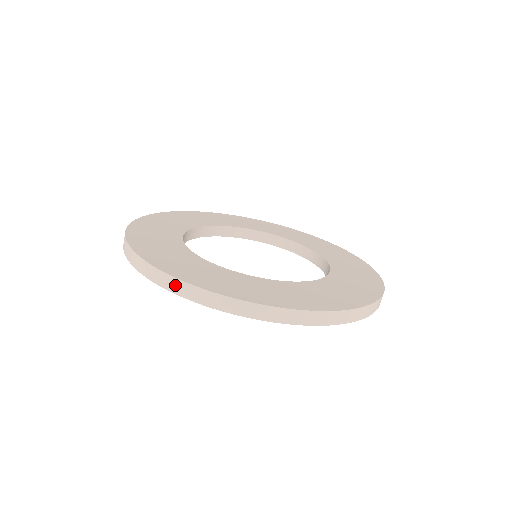
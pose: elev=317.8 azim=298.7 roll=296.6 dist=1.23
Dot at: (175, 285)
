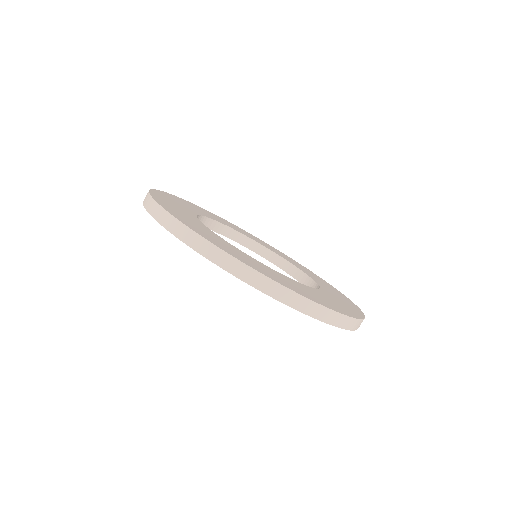
Dot at: occluded
